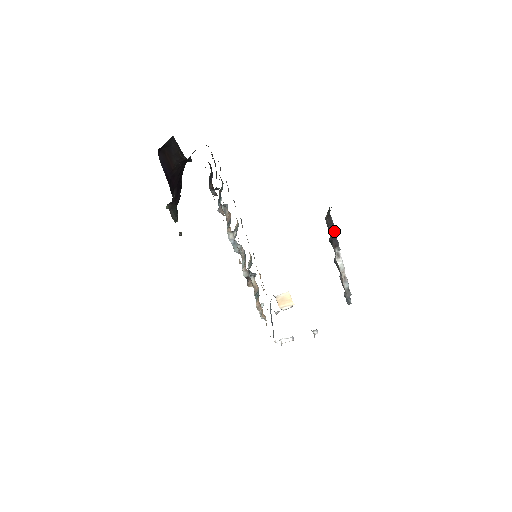
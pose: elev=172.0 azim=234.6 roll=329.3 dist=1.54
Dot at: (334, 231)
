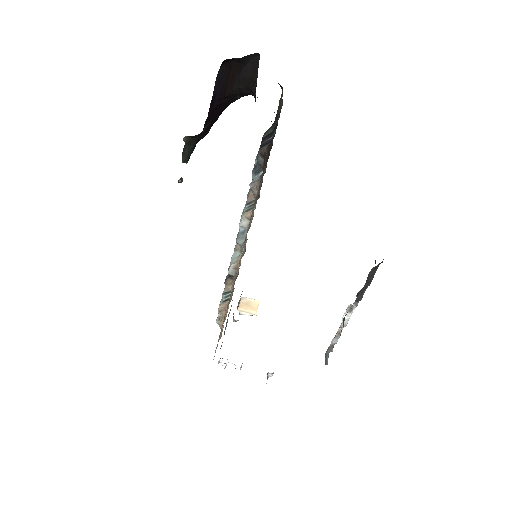
Dot at: (368, 285)
